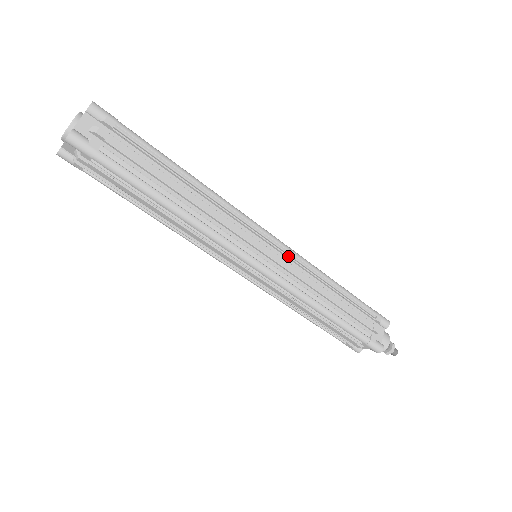
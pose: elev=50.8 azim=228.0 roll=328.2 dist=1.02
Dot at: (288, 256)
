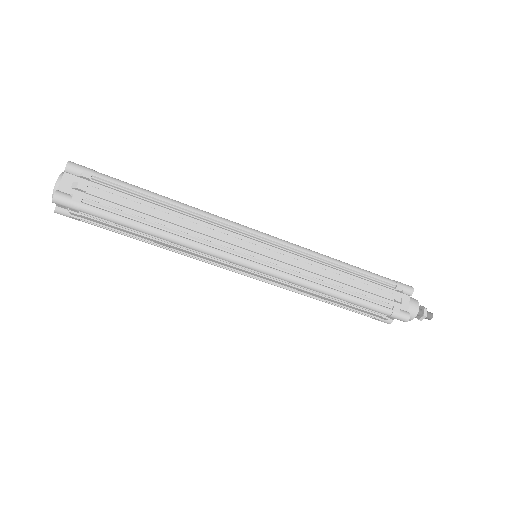
Dot at: (285, 250)
